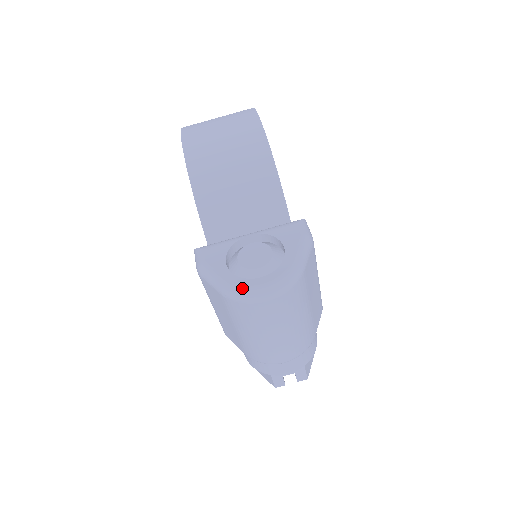
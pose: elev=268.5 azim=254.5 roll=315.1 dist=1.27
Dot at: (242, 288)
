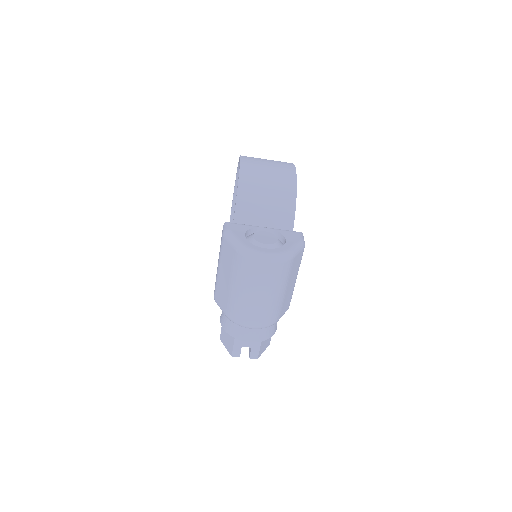
Dot at: (252, 249)
